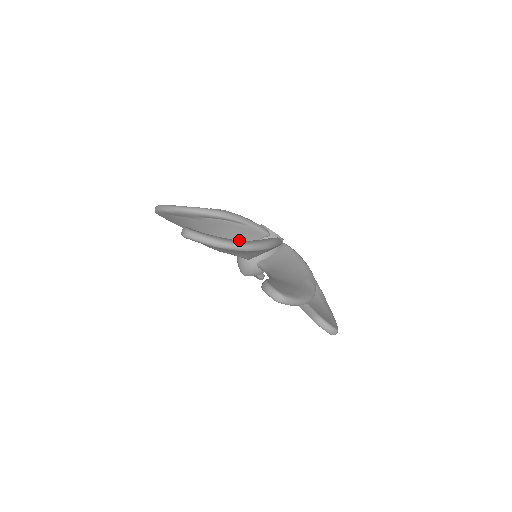
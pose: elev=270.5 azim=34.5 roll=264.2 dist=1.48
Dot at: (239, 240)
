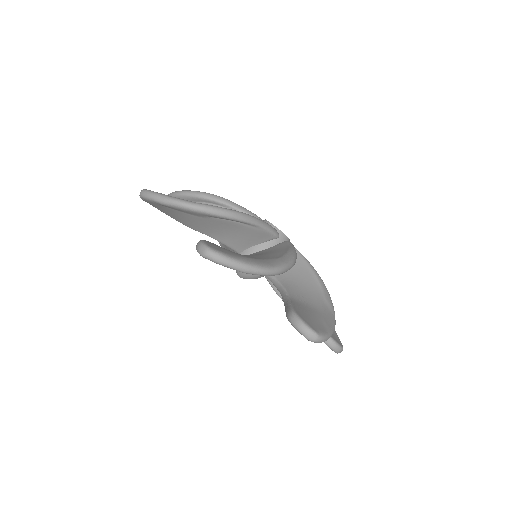
Dot at: (244, 241)
